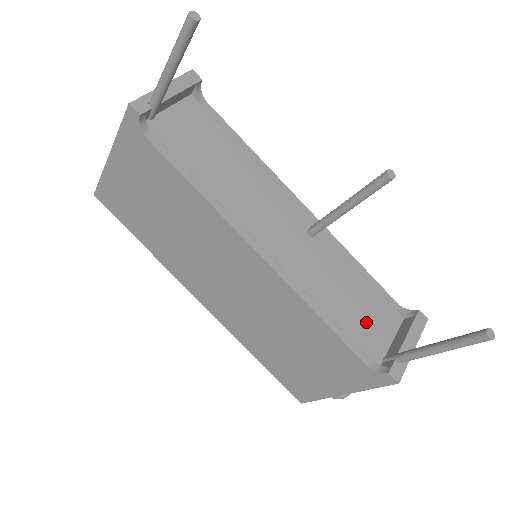
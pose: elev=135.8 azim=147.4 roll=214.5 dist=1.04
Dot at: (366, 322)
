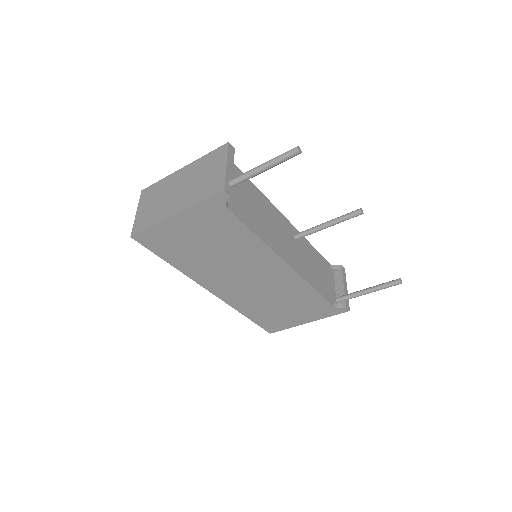
Dot at: (326, 282)
